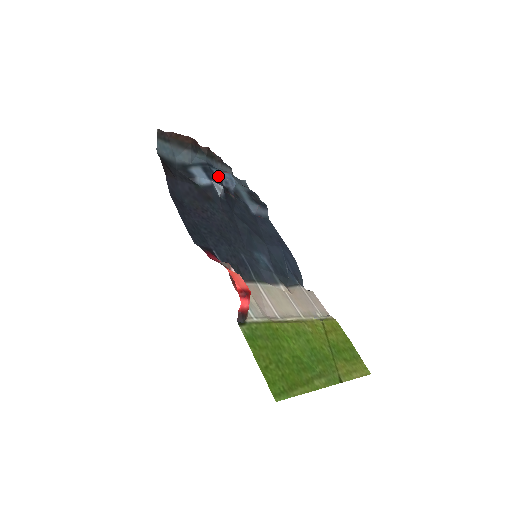
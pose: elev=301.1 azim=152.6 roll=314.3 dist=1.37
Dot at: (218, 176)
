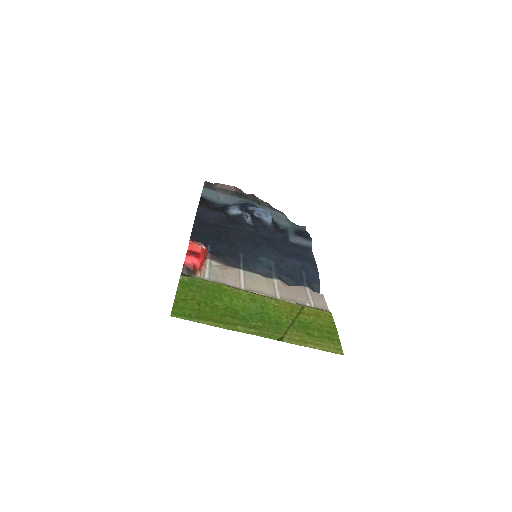
Dot at: (250, 209)
